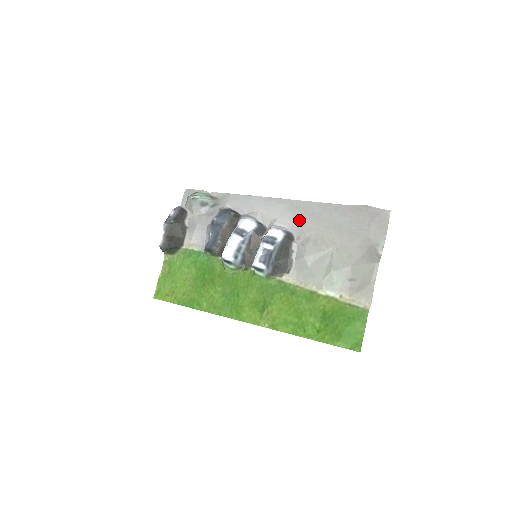
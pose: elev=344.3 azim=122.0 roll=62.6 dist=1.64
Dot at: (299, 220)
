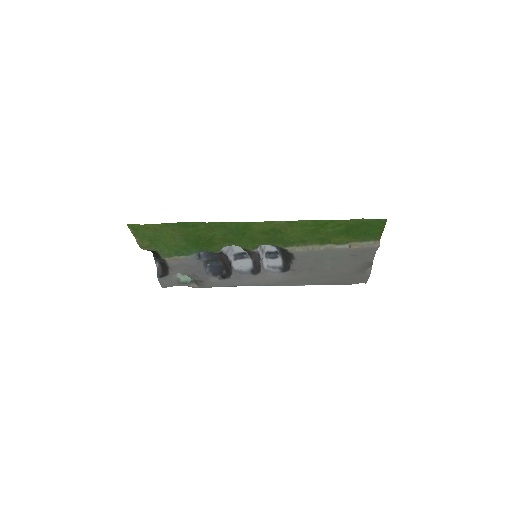
Dot at: (290, 278)
